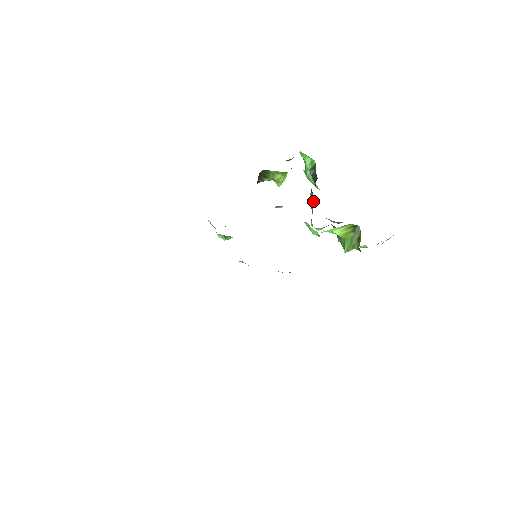
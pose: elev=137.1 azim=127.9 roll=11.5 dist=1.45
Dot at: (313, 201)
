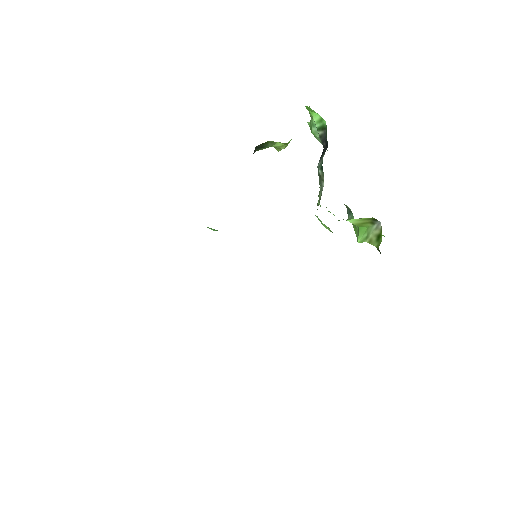
Dot at: (323, 181)
